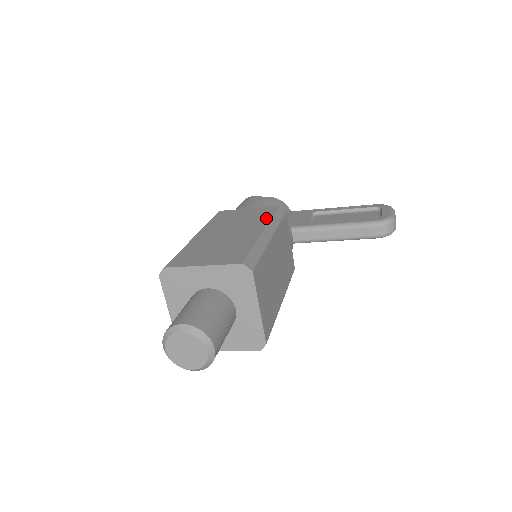
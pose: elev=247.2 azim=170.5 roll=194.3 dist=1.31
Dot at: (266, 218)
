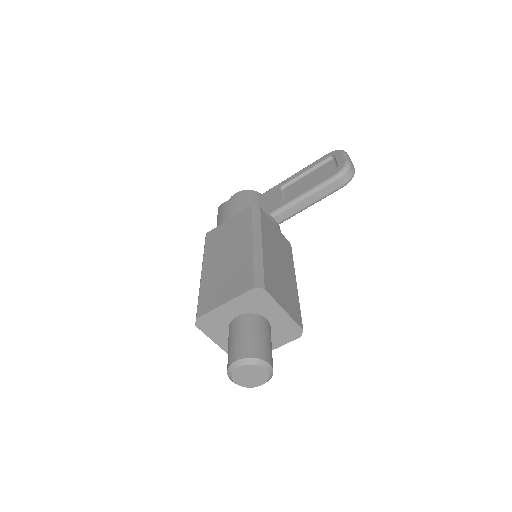
Dot at: (248, 226)
